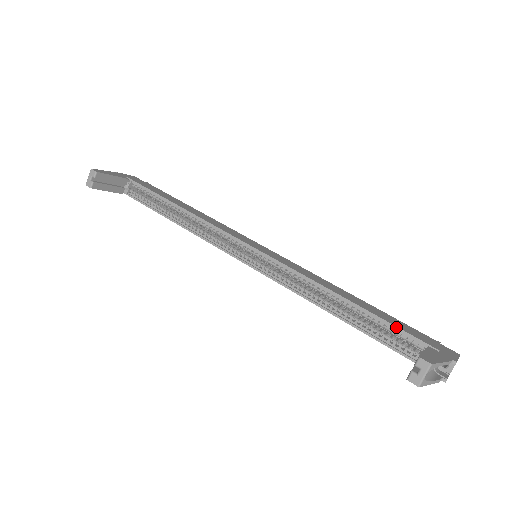
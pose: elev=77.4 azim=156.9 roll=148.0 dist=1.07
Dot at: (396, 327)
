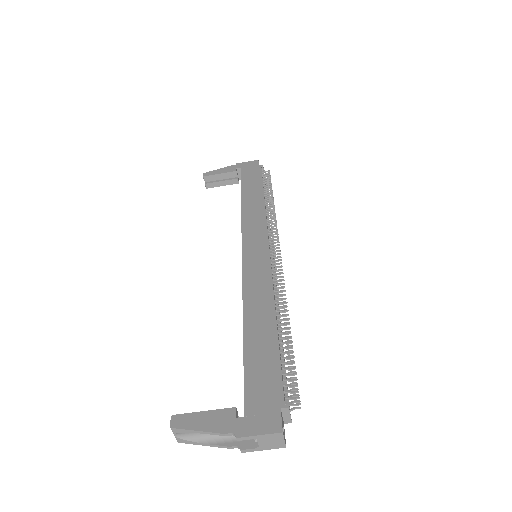
Dot at: occluded
